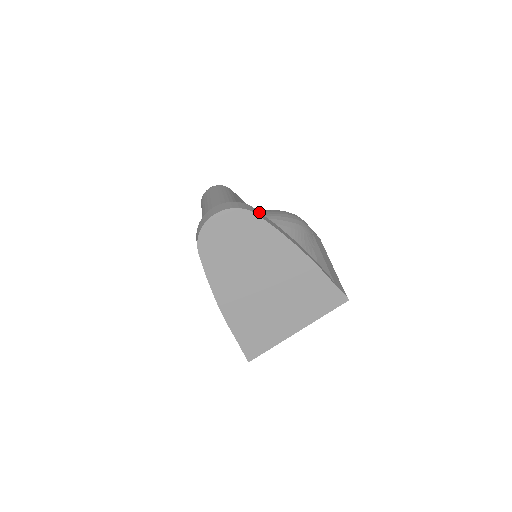
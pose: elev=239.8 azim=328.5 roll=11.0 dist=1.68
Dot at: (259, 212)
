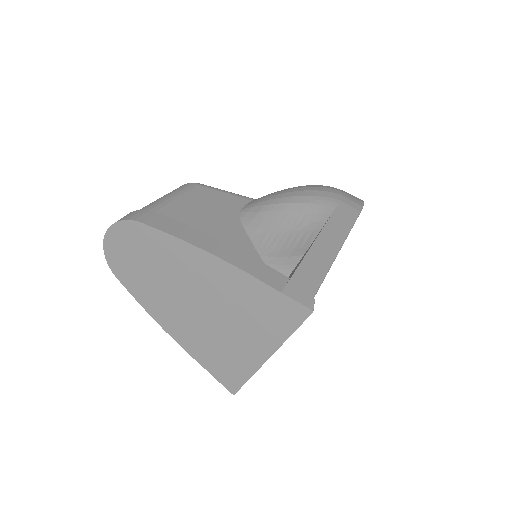
Dot at: (161, 216)
